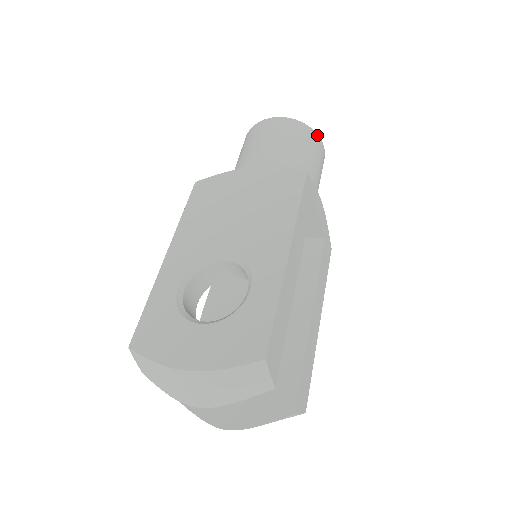
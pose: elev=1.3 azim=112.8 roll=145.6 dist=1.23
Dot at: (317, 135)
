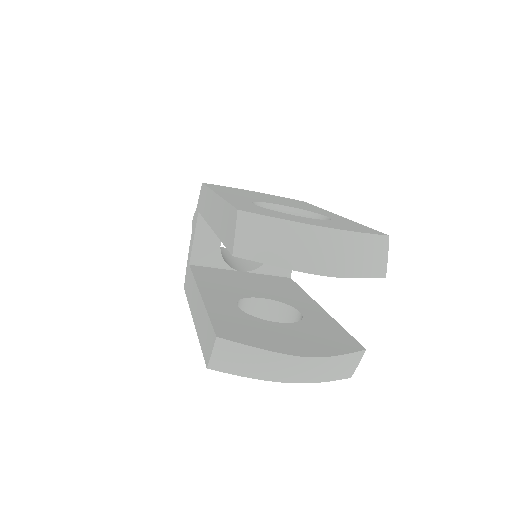
Dot at: occluded
